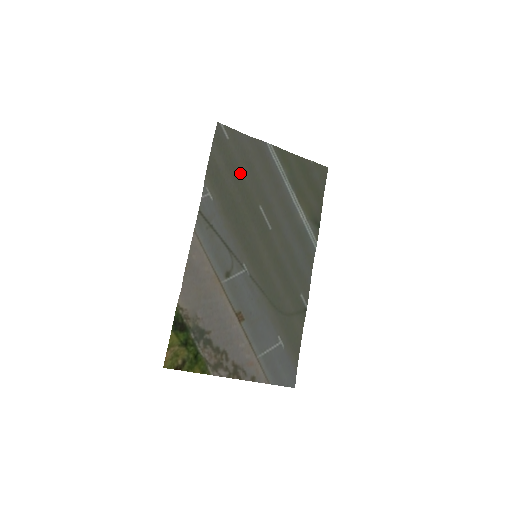
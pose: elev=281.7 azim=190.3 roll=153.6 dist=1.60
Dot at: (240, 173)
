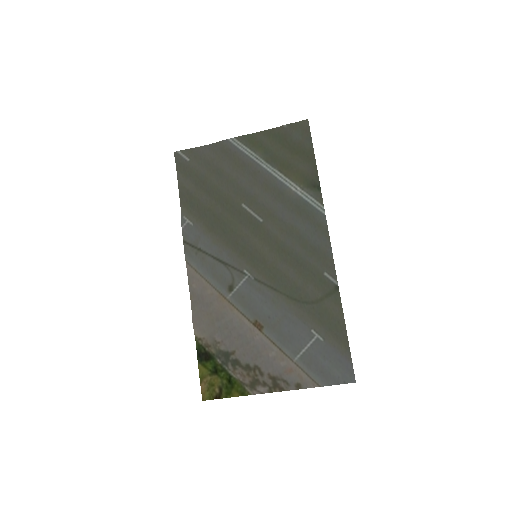
Dot at: (212, 184)
